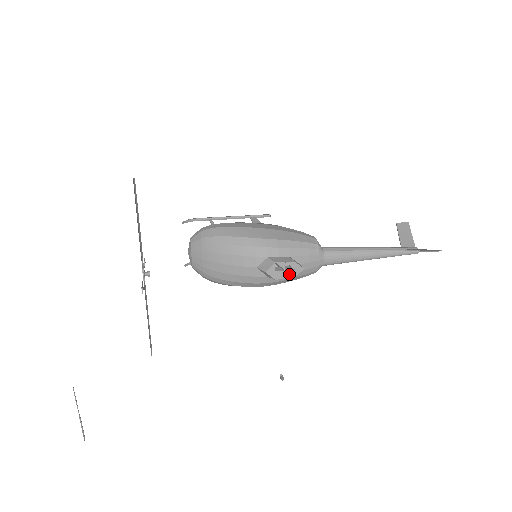
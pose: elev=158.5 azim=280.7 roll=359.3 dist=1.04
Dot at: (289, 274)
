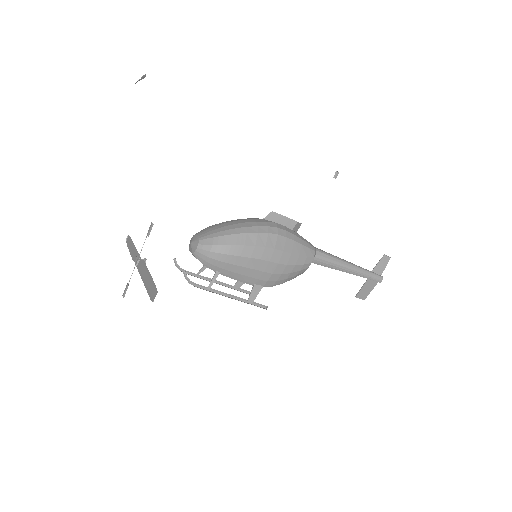
Dot at: (292, 220)
